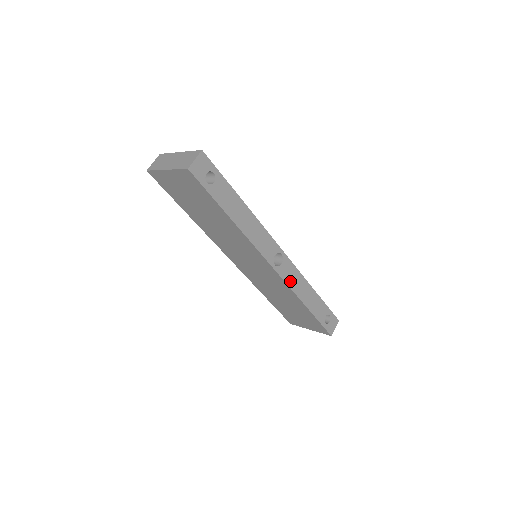
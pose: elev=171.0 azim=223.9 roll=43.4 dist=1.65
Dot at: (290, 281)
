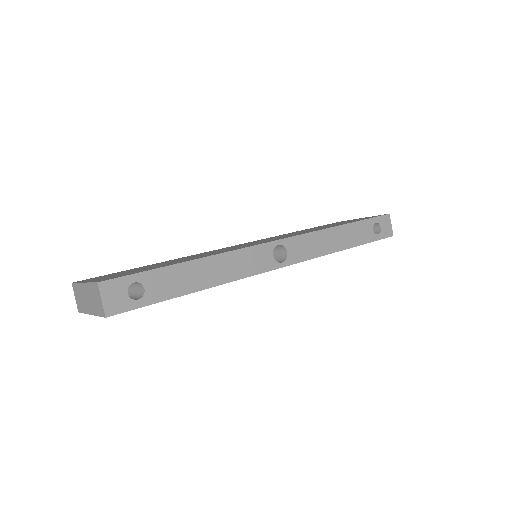
Dot at: (310, 253)
